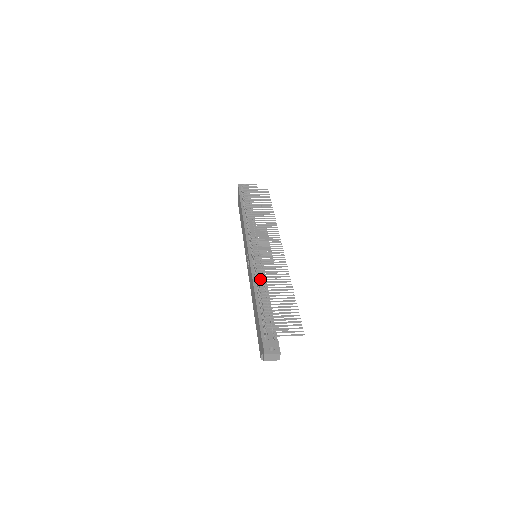
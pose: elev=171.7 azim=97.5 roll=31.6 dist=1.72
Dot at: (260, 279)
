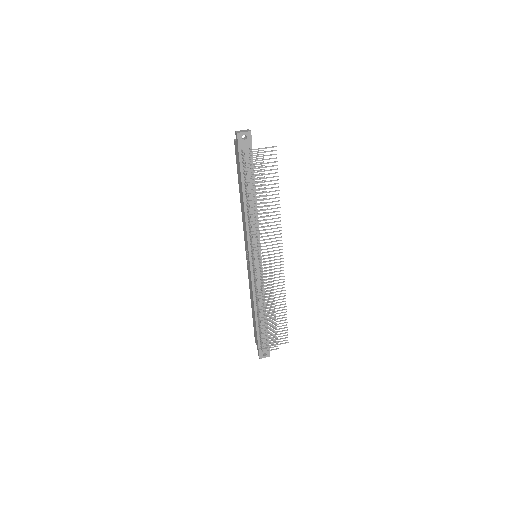
Dot at: occluded
